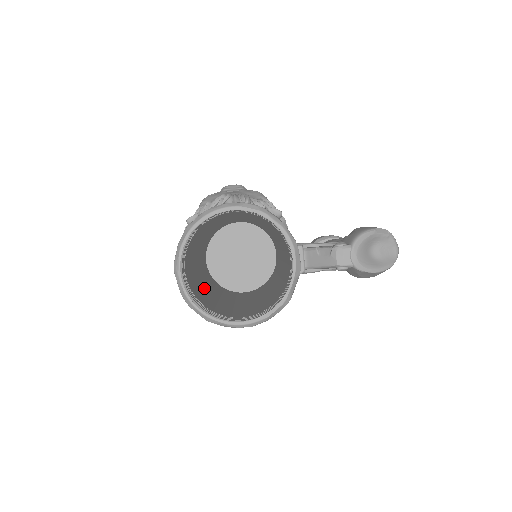
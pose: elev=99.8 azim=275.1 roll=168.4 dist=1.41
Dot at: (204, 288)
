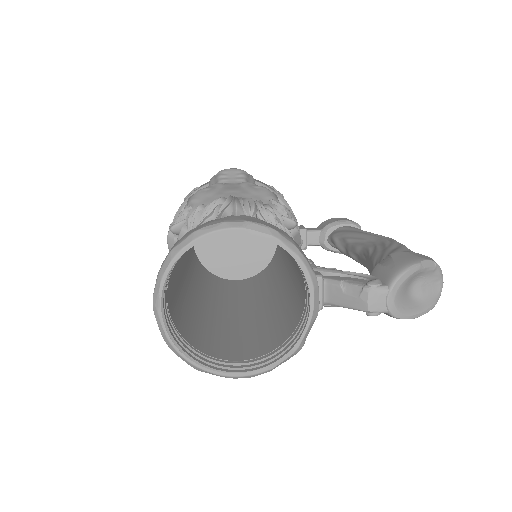
Dot at: (191, 298)
